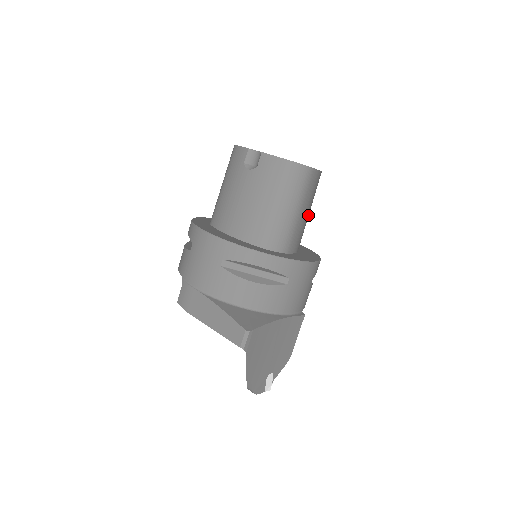
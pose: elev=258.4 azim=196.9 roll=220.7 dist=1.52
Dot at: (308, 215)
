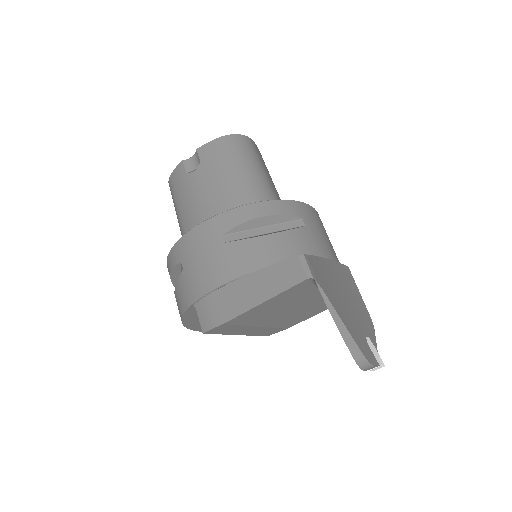
Dot at: occluded
